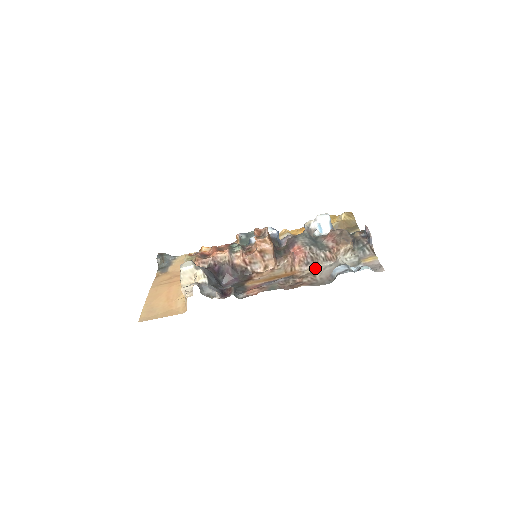
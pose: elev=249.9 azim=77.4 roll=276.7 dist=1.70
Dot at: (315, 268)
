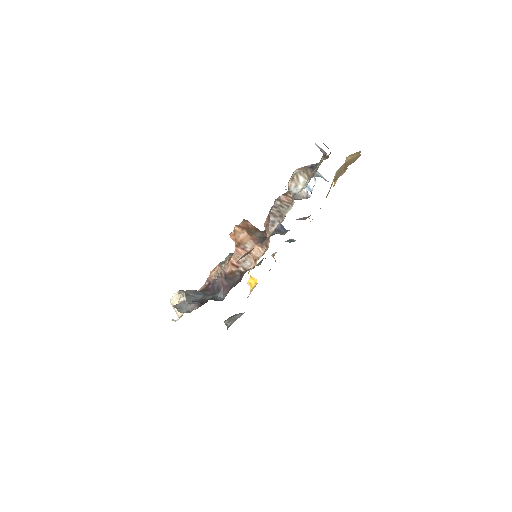
Dot at: (281, 222)
